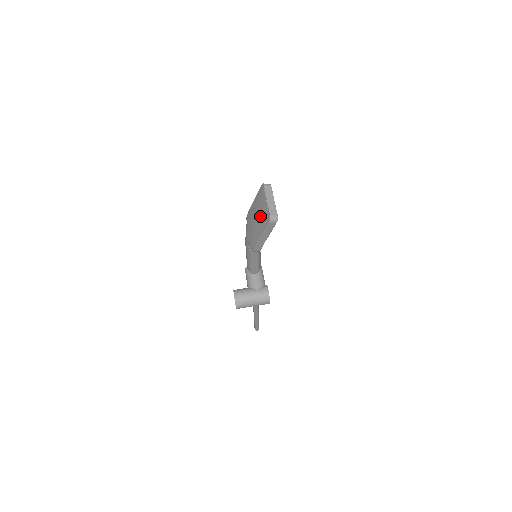
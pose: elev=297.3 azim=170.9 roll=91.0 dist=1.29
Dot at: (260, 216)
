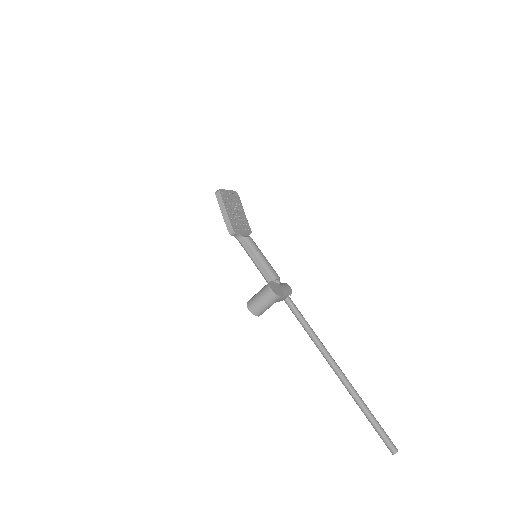
Dot at: occluded
